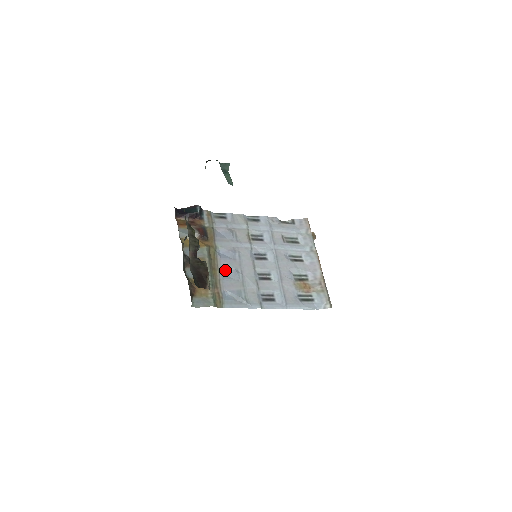
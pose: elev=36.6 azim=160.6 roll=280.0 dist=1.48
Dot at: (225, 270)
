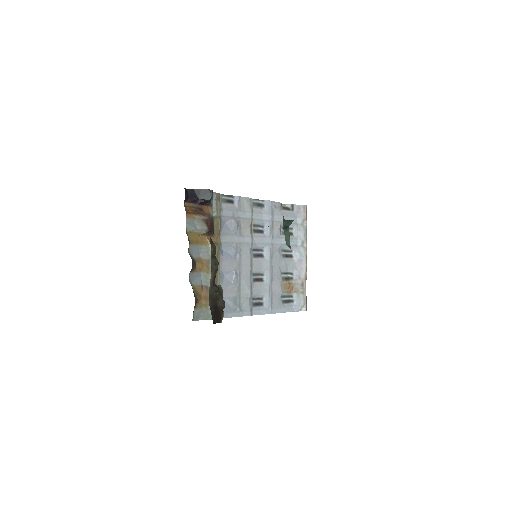
Dot at: (225, 272)
